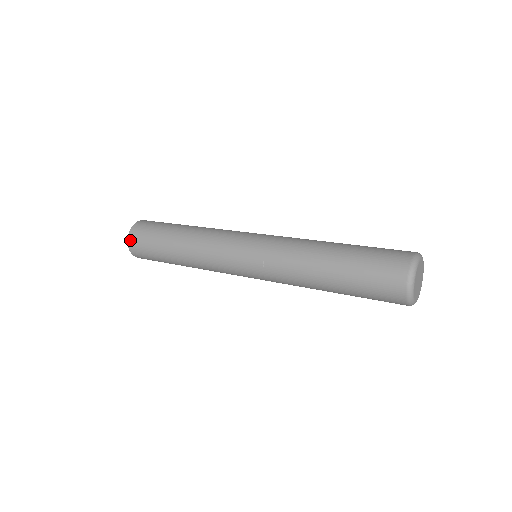
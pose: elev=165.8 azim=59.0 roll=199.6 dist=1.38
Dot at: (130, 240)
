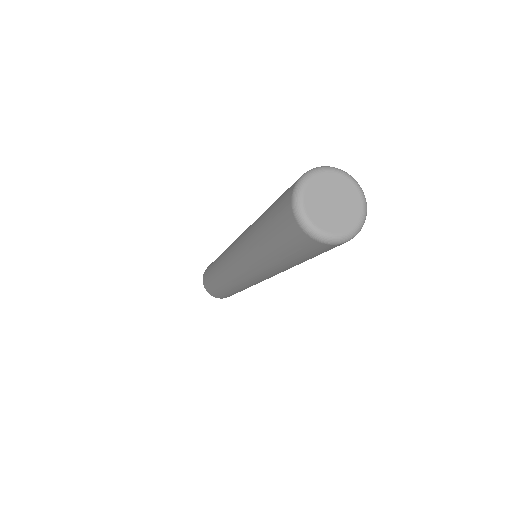
Dot at: occluded
